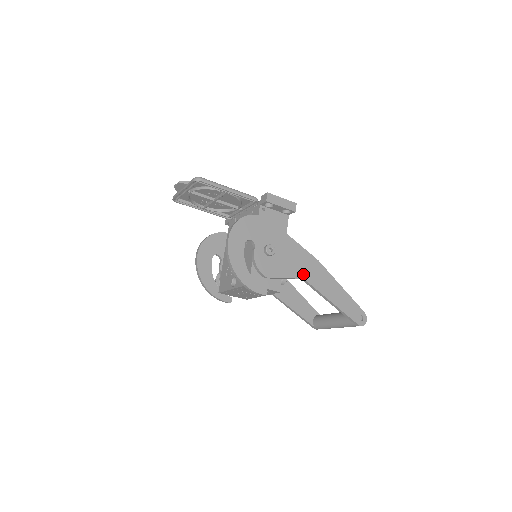
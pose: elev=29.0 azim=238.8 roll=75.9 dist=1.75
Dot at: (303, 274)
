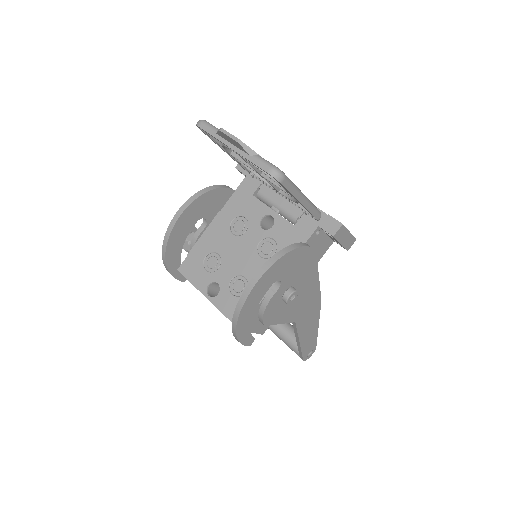
Dot at: (298, 317)
